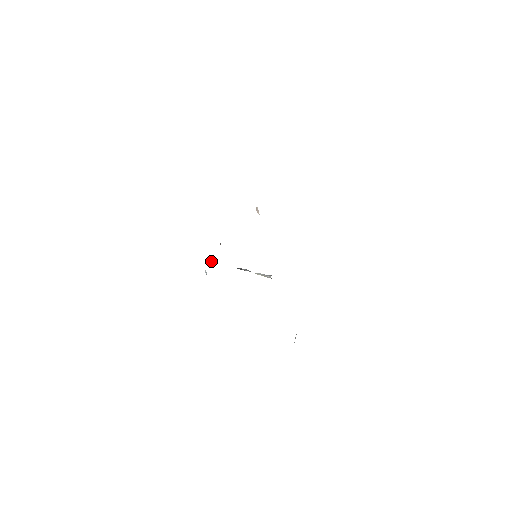
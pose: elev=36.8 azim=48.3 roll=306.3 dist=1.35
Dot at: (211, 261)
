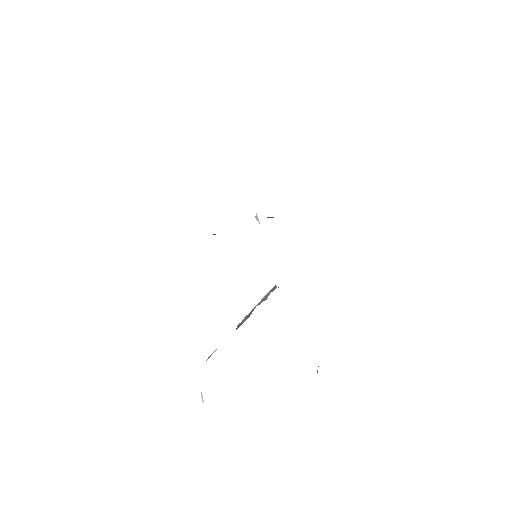
Dot at: (208, 357)
